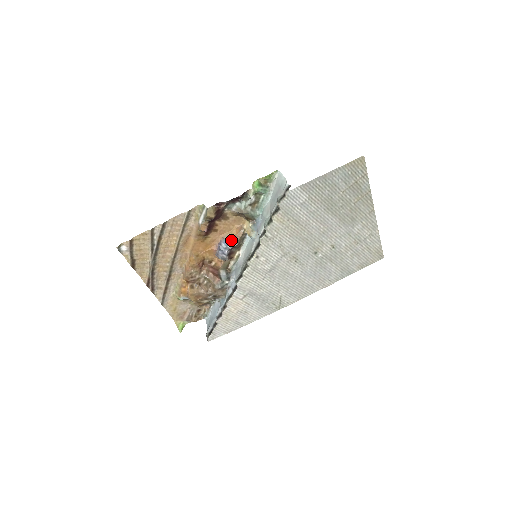
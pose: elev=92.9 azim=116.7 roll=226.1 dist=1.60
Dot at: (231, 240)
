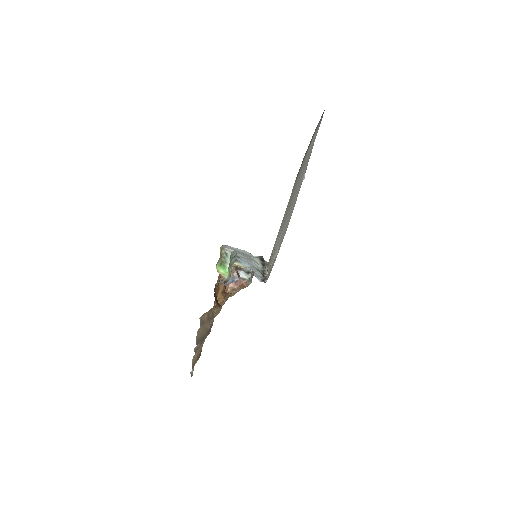
Dot at: occluded
